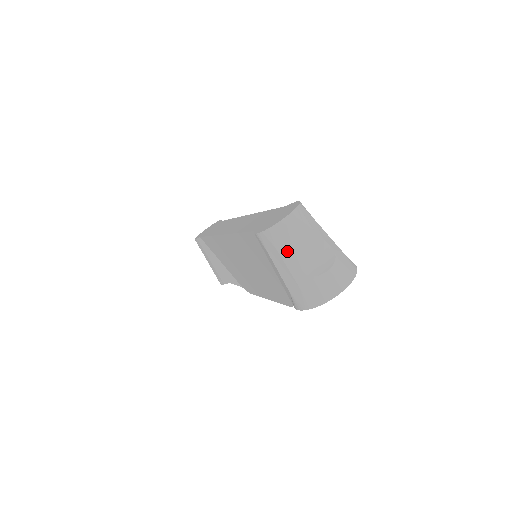
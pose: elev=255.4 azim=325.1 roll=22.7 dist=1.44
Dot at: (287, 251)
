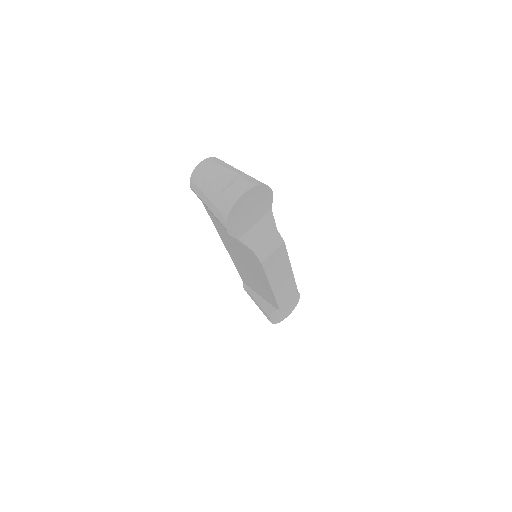
Dot at: (203, 185)
